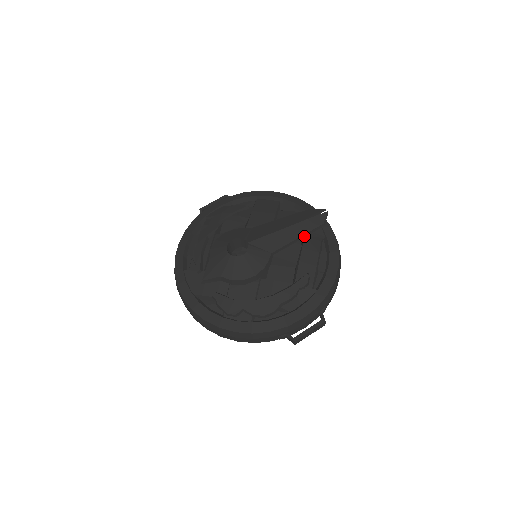
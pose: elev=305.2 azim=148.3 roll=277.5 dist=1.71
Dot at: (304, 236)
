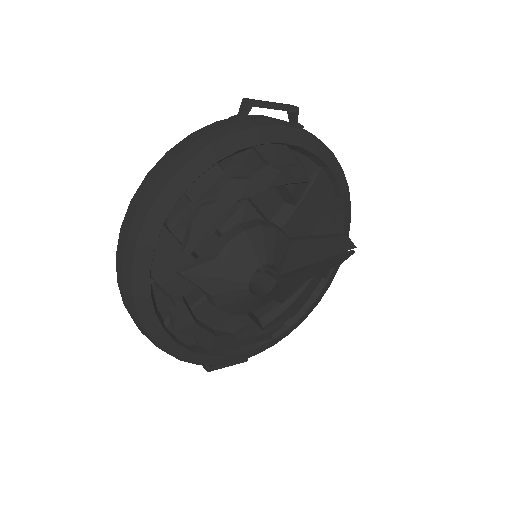
Dot at: (317, 274)
